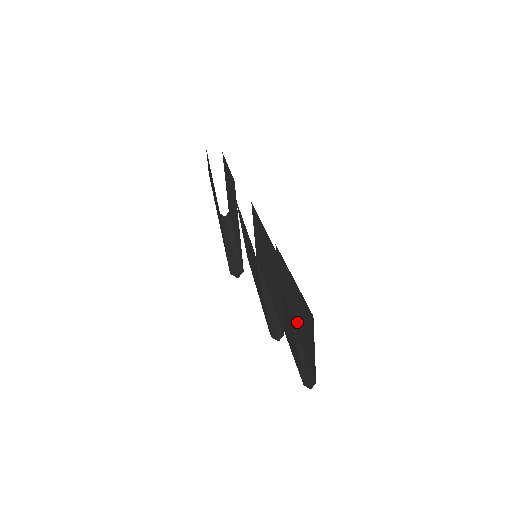
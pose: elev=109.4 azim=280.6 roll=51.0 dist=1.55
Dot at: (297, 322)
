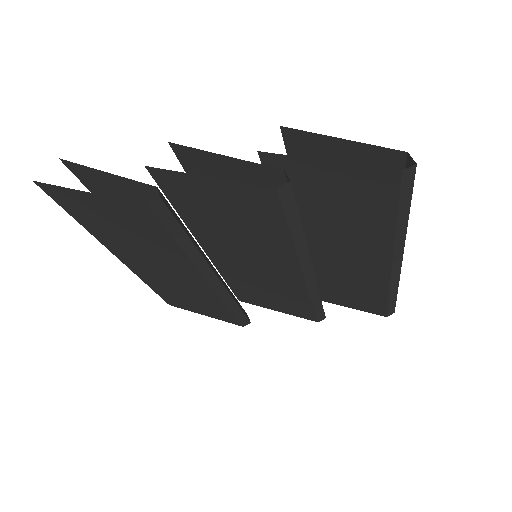
Dot at: occluded
